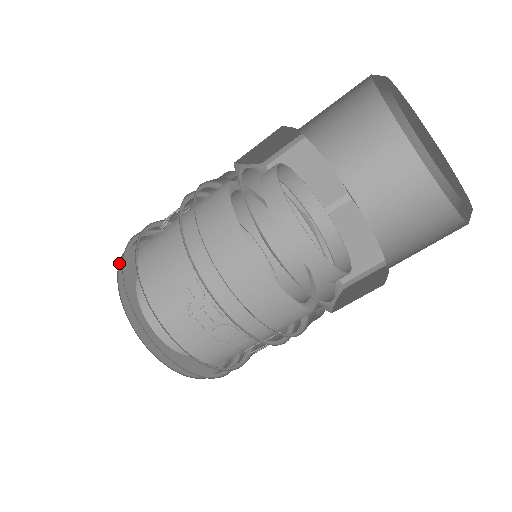
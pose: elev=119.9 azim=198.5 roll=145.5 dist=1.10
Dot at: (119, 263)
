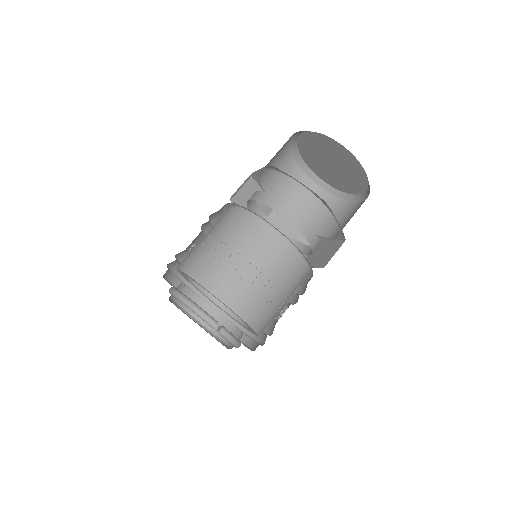
Dot at: (165, 279)
